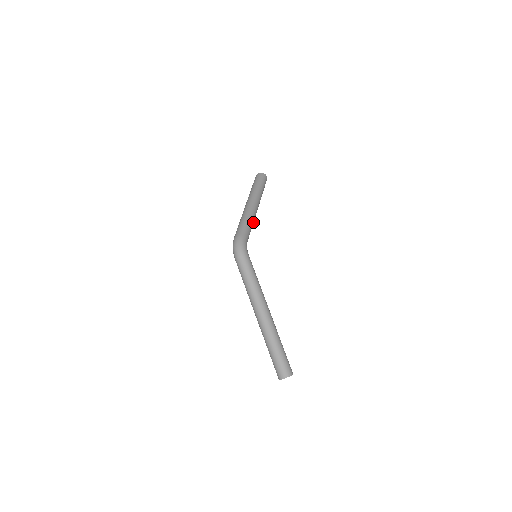
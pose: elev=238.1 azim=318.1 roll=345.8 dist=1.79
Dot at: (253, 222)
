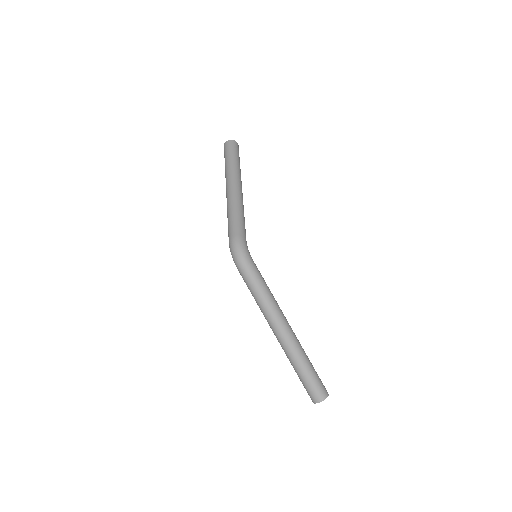
Dot at: occluded
